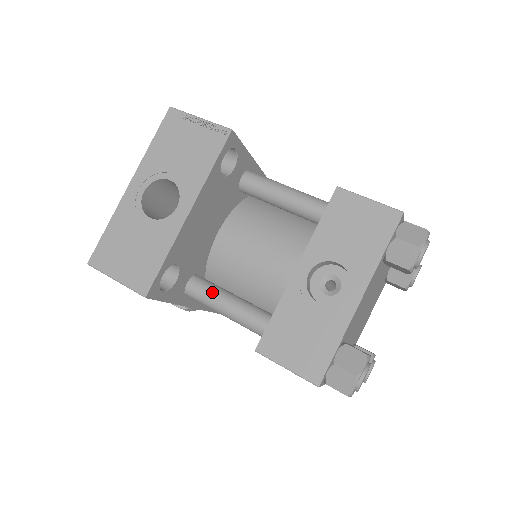
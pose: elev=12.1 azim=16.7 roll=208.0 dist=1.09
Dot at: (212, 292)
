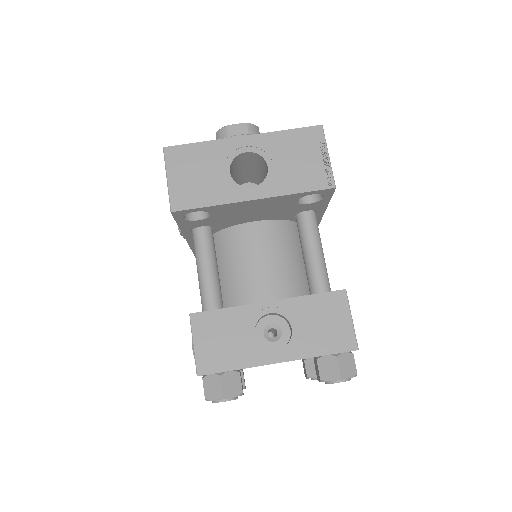
Dot at: (208, 250)
